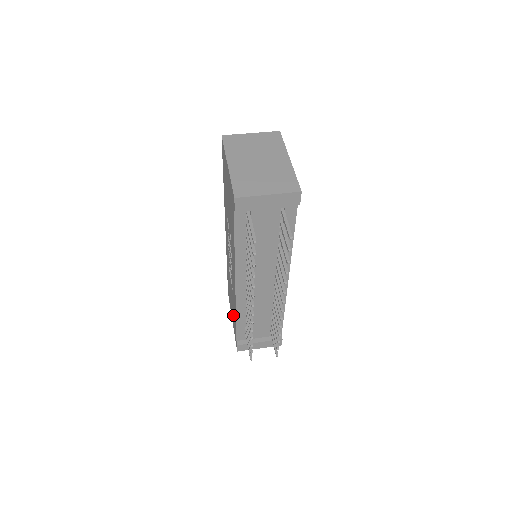
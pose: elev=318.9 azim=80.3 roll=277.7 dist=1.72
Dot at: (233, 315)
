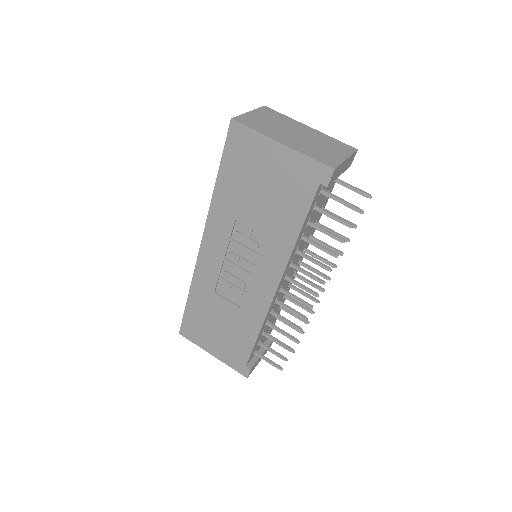
Dot at: (230, 341)
